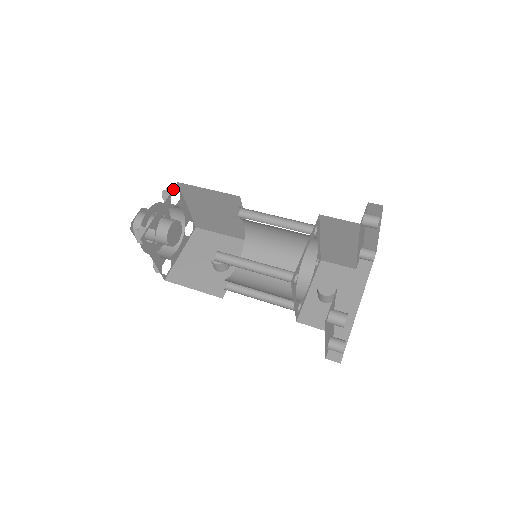
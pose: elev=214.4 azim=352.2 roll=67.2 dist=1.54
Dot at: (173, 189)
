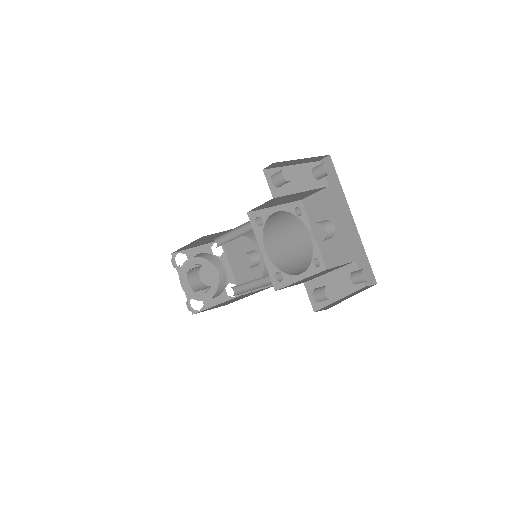
Dot at: (174, 261)
